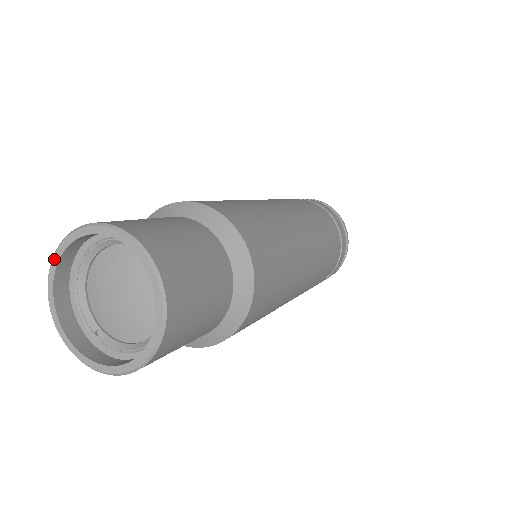
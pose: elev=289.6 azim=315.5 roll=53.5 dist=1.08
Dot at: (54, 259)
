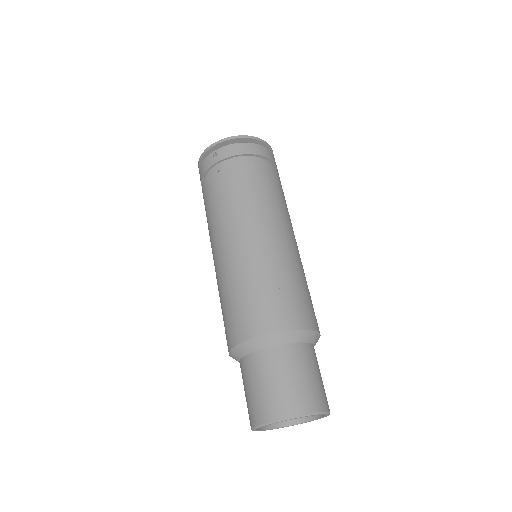
Dot at: occluded
